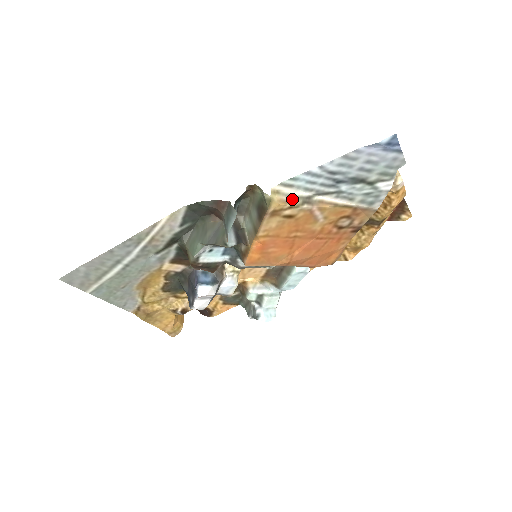
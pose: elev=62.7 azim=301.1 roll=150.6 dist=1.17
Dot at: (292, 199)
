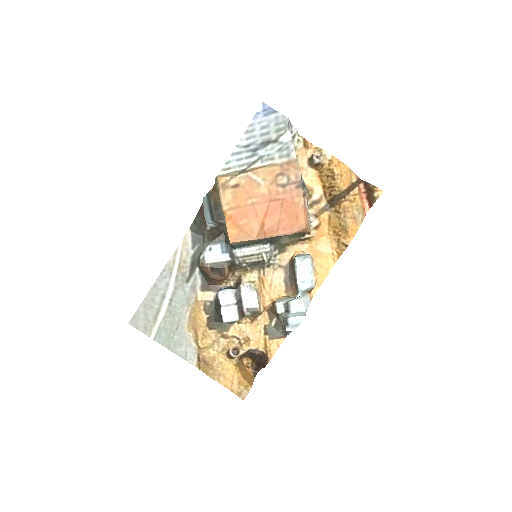
Dot at: (231, 174)
